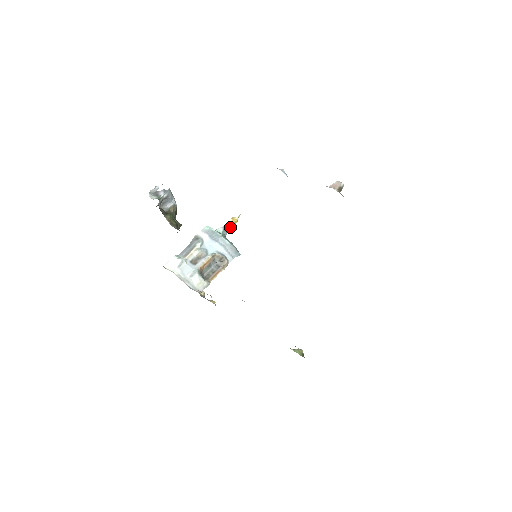
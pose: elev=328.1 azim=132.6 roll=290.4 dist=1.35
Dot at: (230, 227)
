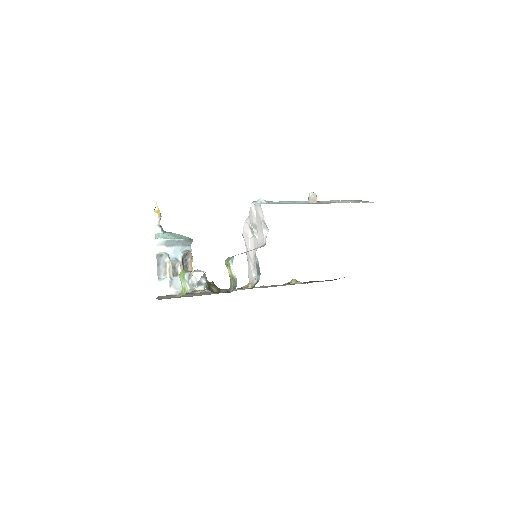
Dot at: (159, 220)
